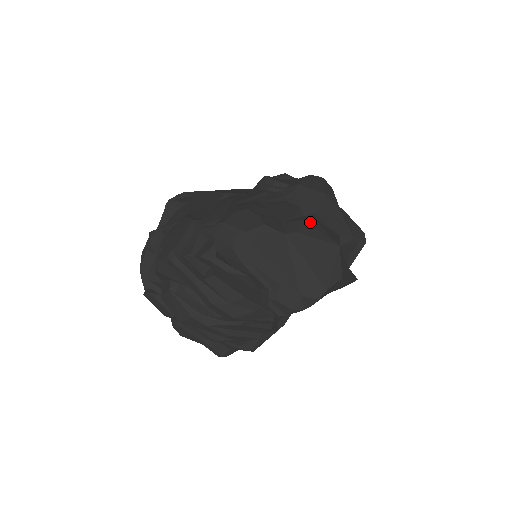
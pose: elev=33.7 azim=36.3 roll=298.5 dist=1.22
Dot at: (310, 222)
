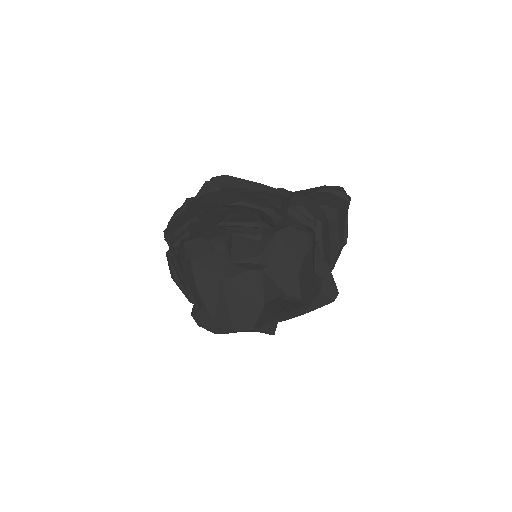
Dot at: (253, 274)
